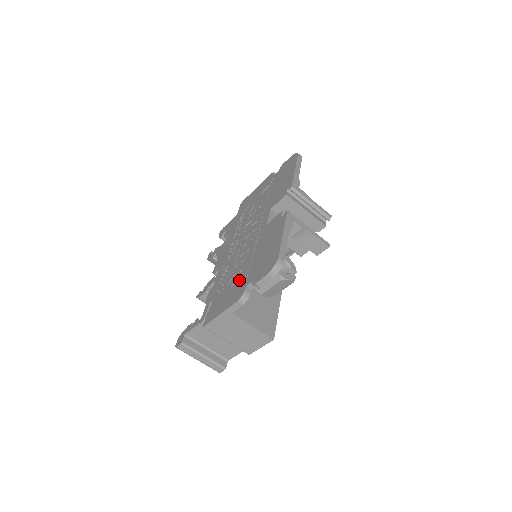
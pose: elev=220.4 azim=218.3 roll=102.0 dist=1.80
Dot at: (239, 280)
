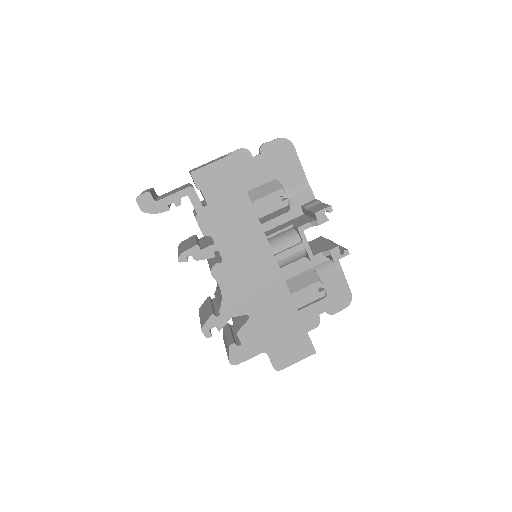
Dot at: occluded
